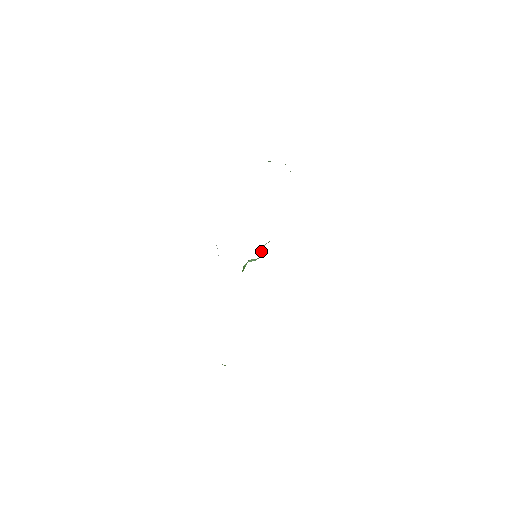
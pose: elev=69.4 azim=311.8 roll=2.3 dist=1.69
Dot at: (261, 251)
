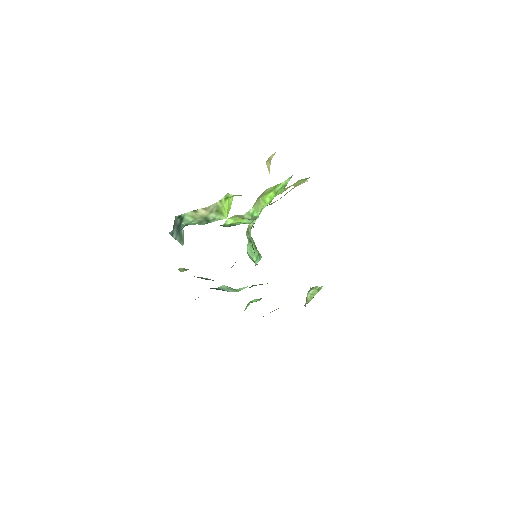
Dot at: occluded
